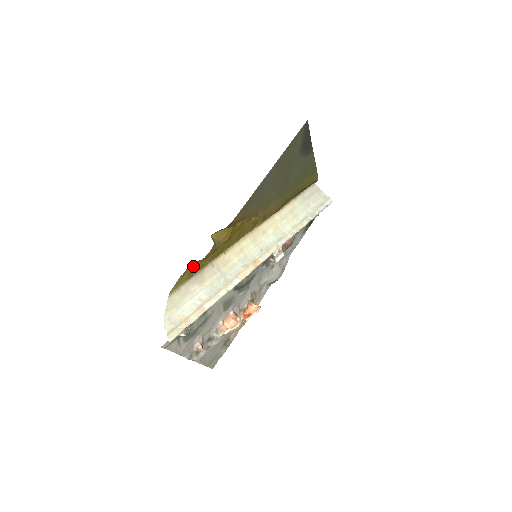
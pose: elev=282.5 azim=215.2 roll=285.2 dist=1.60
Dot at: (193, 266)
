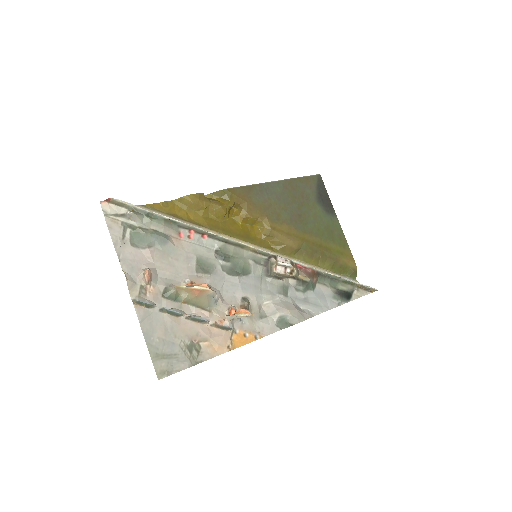
Dot at: (177, 208)
